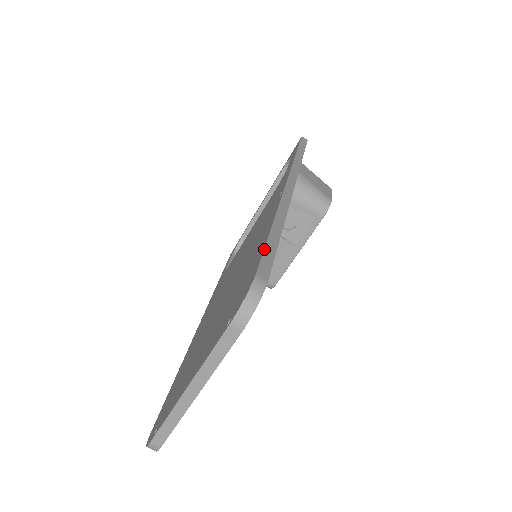
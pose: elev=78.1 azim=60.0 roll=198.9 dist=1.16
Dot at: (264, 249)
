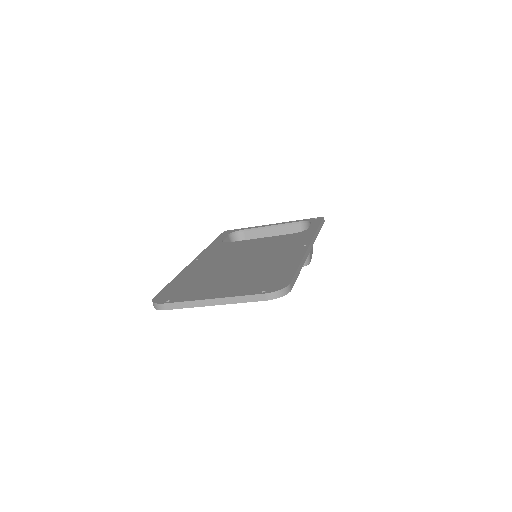
Dot at: (295, 273)
